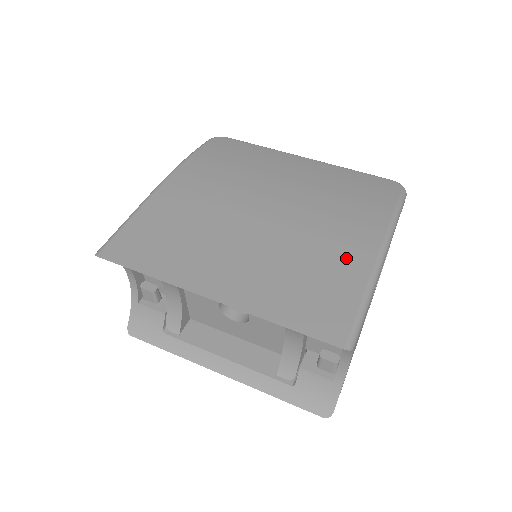
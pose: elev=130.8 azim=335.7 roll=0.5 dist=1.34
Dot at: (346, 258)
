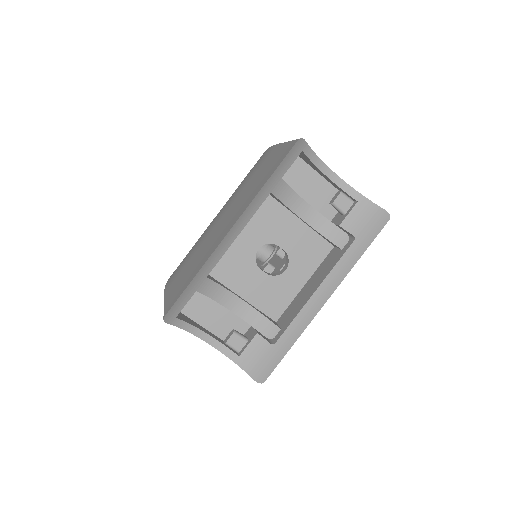
Dot at: (265, 161)
